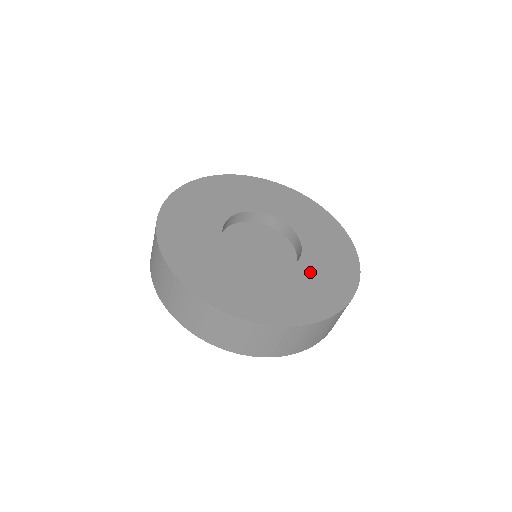
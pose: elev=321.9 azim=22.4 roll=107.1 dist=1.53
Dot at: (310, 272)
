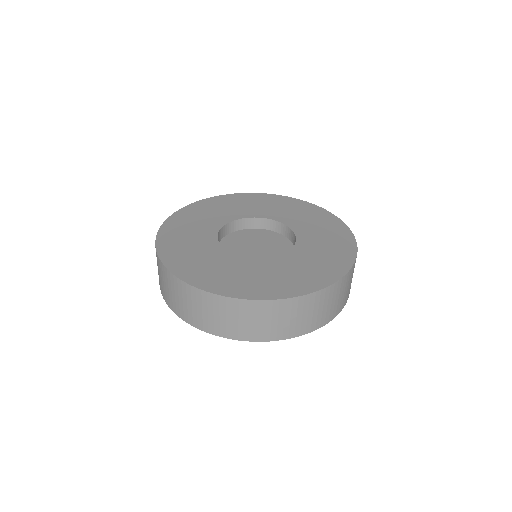
Dot at: (305, 254)
